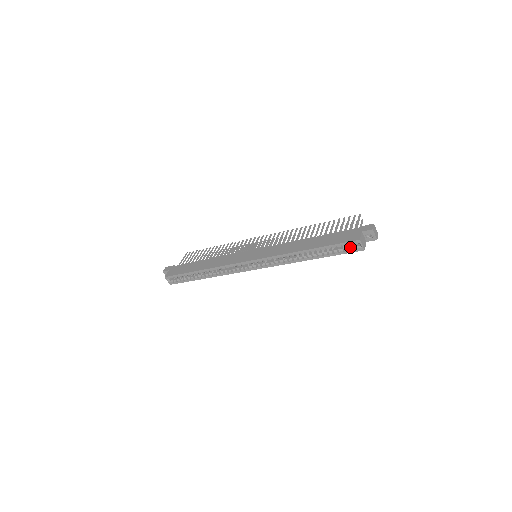
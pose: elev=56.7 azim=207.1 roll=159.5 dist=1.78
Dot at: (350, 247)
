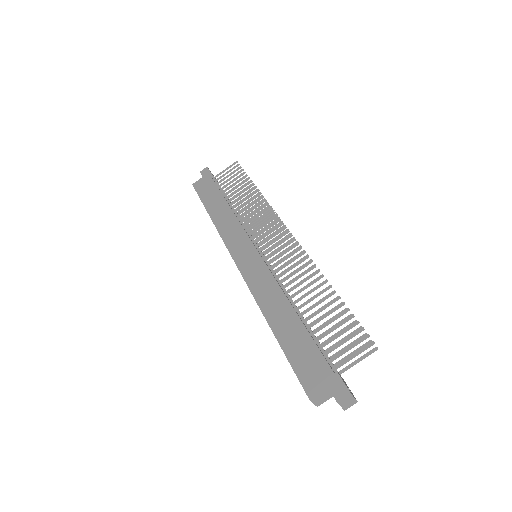
Dot at: occluded
